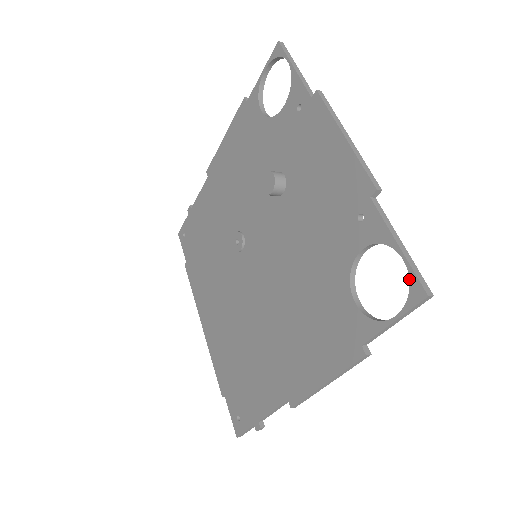
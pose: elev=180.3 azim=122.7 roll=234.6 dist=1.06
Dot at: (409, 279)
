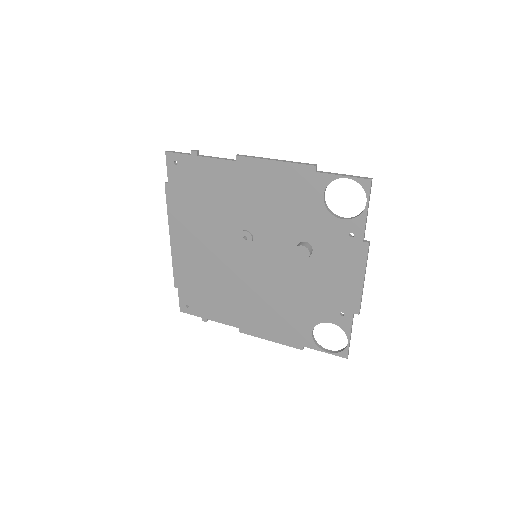
Dot at: (345, 349)
